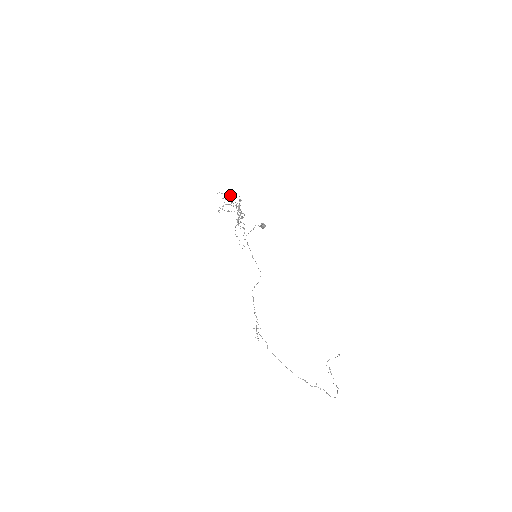
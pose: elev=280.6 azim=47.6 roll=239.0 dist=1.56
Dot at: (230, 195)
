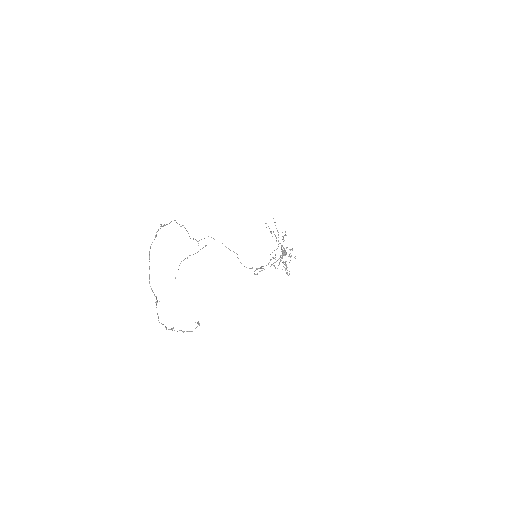
Dot at: occluded
